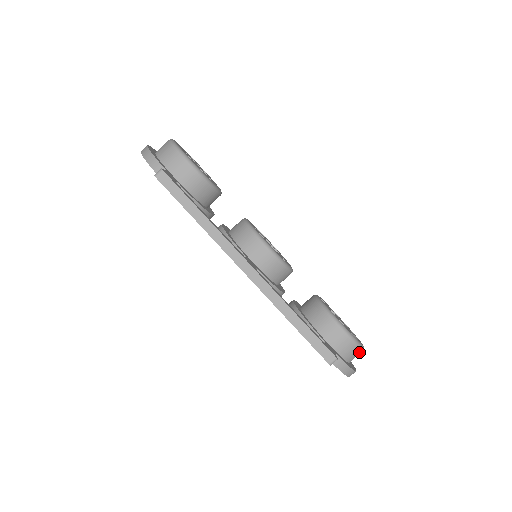
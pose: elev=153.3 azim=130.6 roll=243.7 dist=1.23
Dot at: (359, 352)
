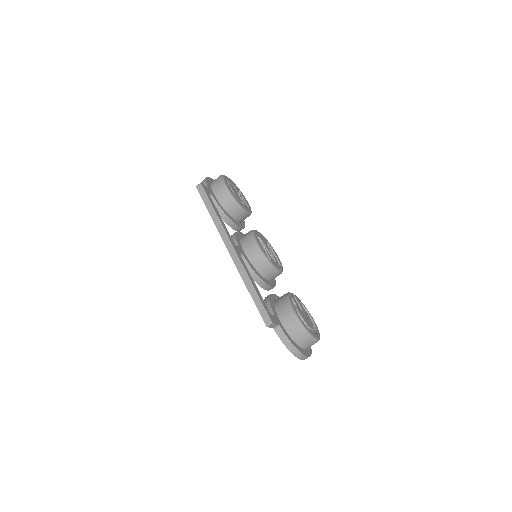
Dot at: (306, 337)
